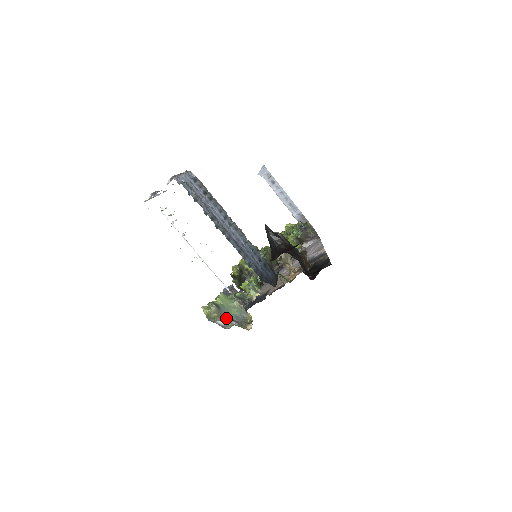
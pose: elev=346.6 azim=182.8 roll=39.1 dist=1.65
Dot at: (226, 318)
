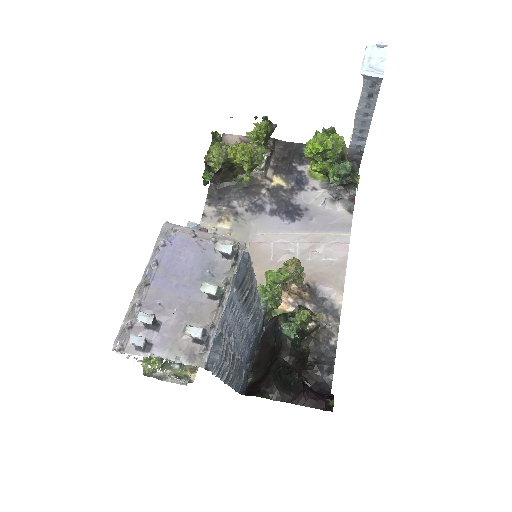
Dot at: (168, 364)
